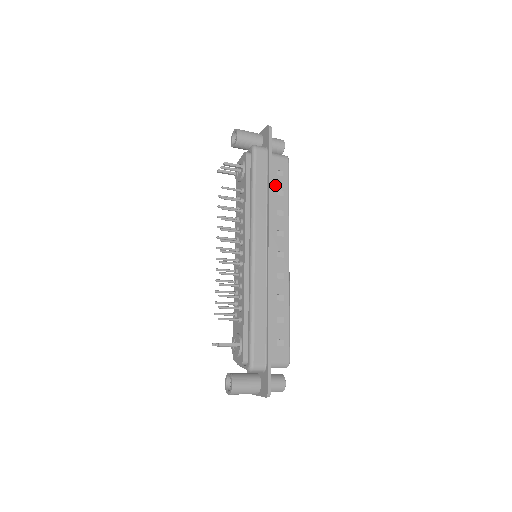
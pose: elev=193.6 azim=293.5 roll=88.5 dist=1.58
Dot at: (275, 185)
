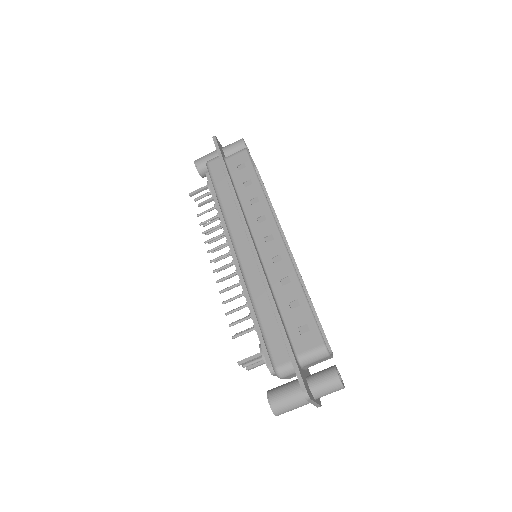
Dot at: (240, 180)
